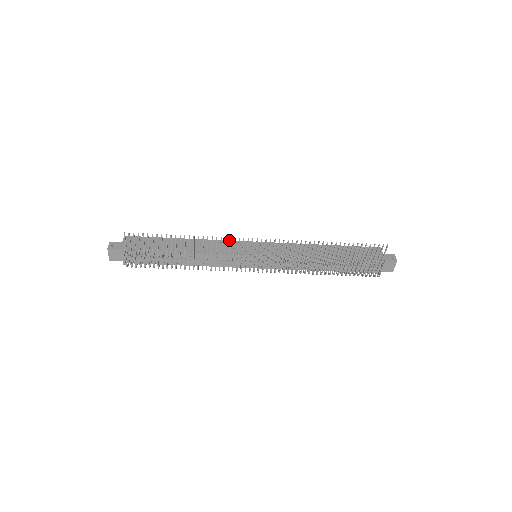
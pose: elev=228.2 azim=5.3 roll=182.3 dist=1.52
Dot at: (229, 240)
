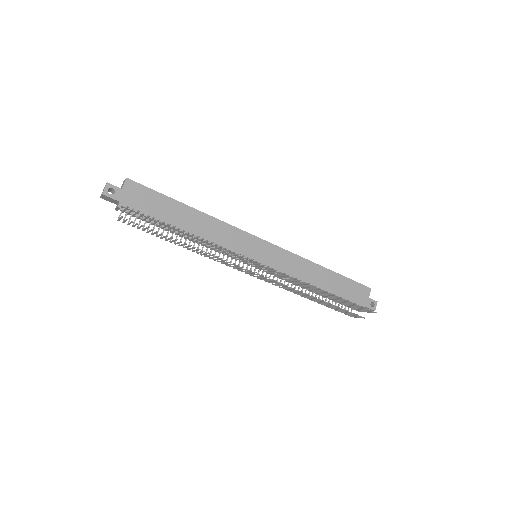
Dot at: (238, 228)
